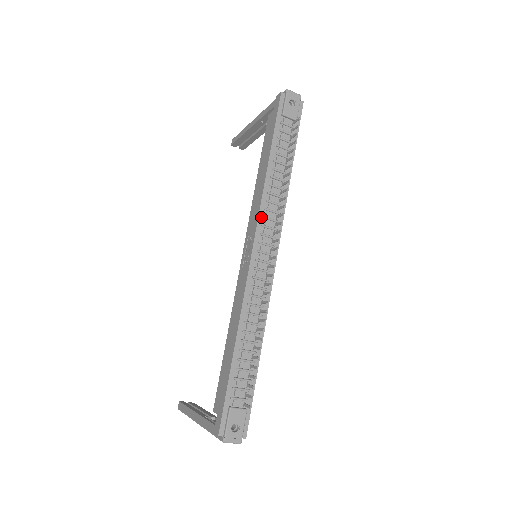
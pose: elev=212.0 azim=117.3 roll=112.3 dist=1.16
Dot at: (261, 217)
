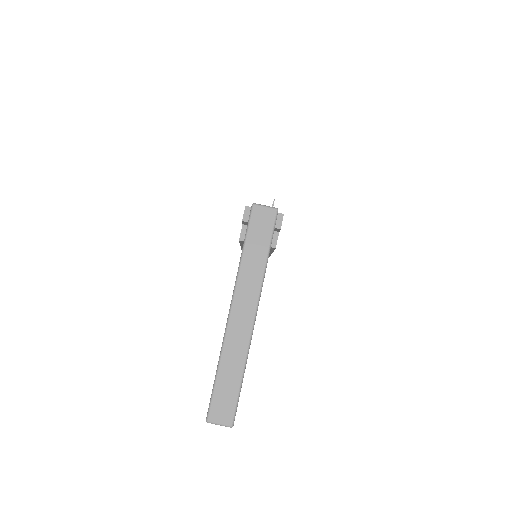
Dot at: occluded
